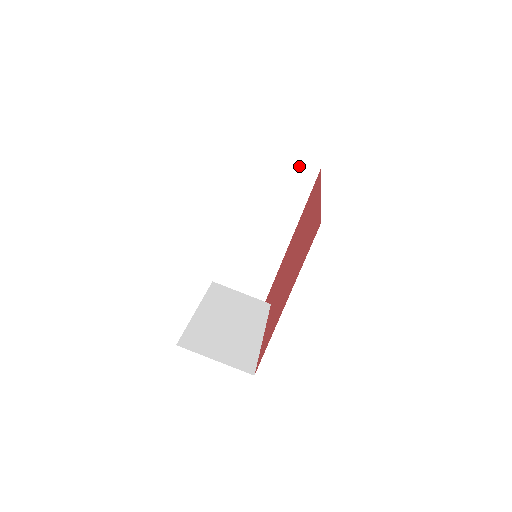
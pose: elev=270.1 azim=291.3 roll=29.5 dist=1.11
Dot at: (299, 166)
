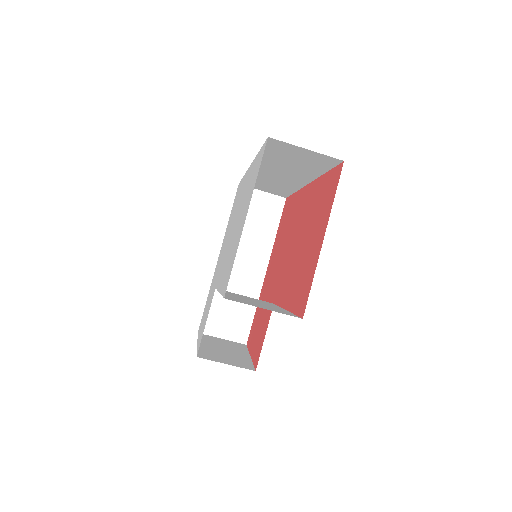
Dot at: (268, 198)
